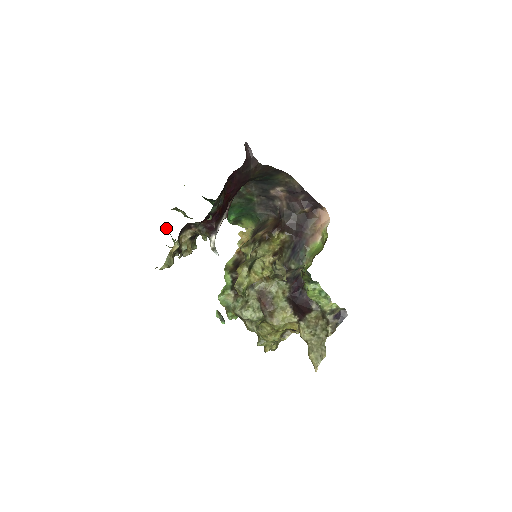
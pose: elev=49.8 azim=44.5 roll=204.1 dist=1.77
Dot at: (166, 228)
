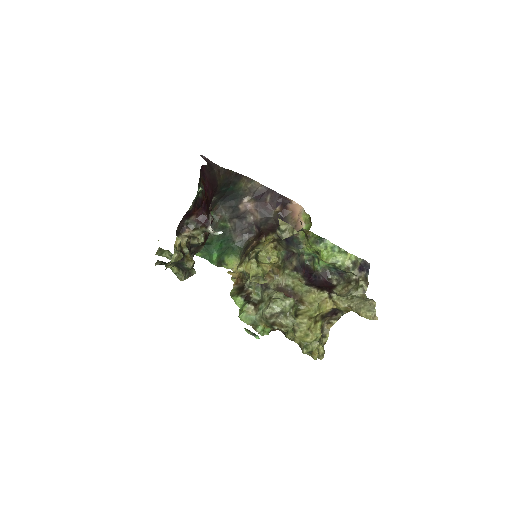
Dot at: (158, 262)
